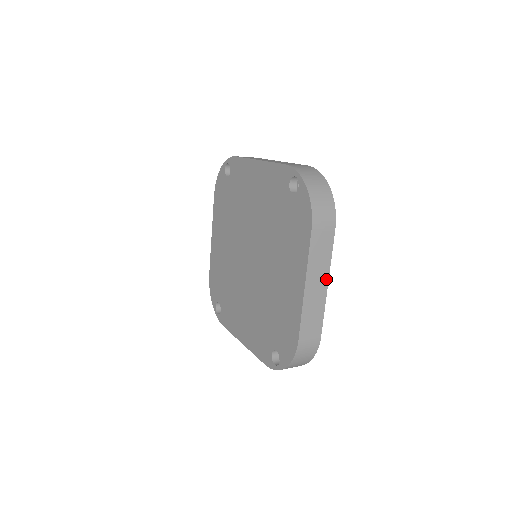
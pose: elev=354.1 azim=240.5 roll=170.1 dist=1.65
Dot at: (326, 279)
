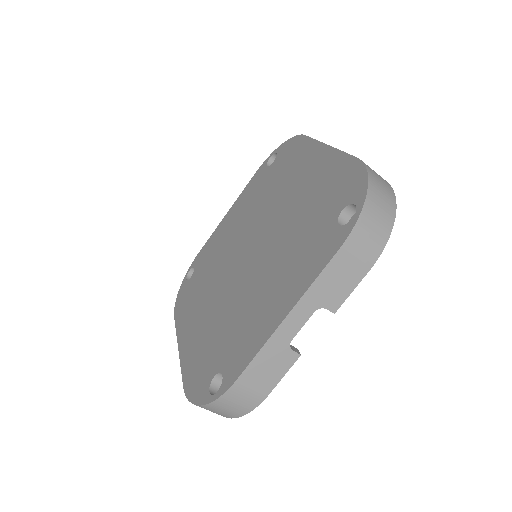
Dot at: occluded
